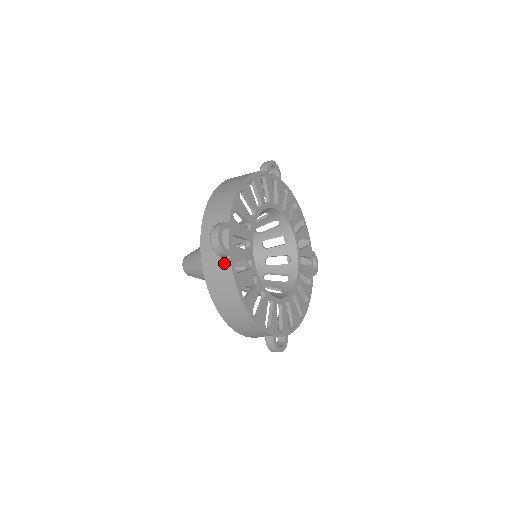
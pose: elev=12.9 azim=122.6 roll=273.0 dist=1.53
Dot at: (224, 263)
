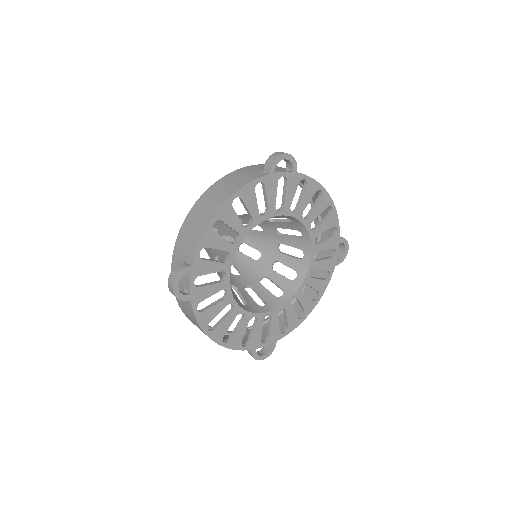
Dot at: (187, 302)
